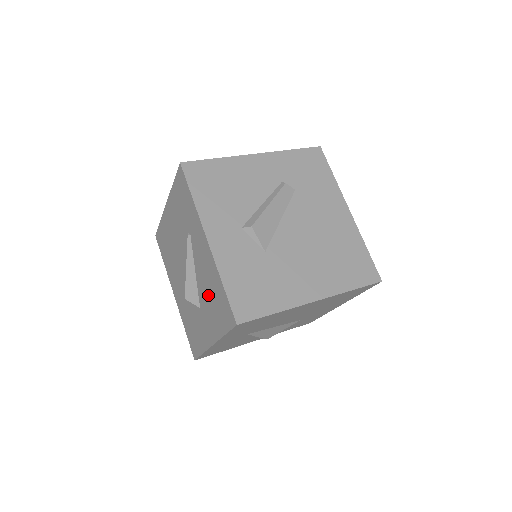
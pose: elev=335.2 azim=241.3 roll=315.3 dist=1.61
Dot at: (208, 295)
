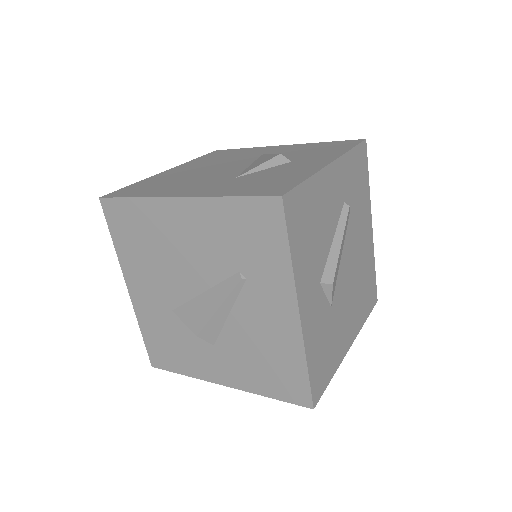
Dot at: (253, 351)
